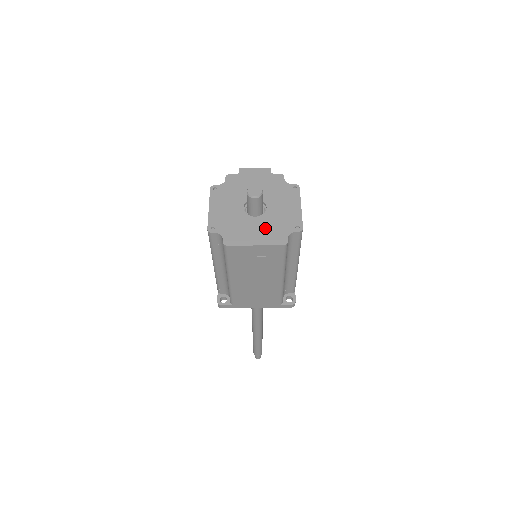
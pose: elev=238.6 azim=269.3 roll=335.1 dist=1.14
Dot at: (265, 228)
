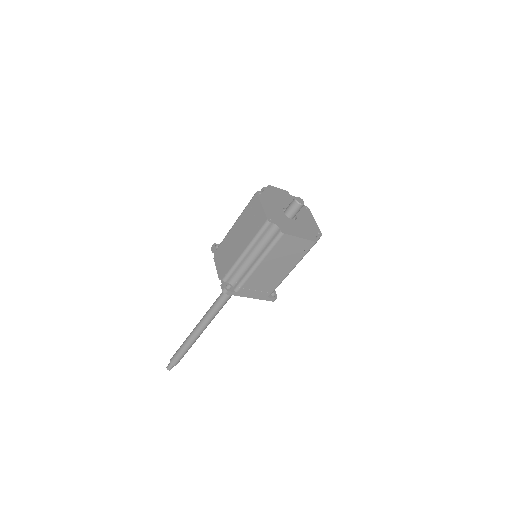
Dot at: (301, 228)
